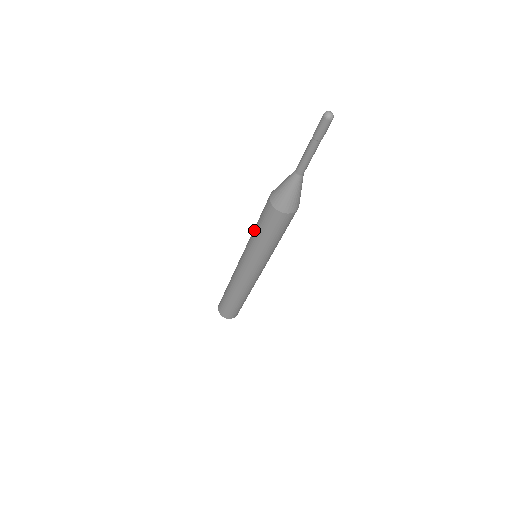
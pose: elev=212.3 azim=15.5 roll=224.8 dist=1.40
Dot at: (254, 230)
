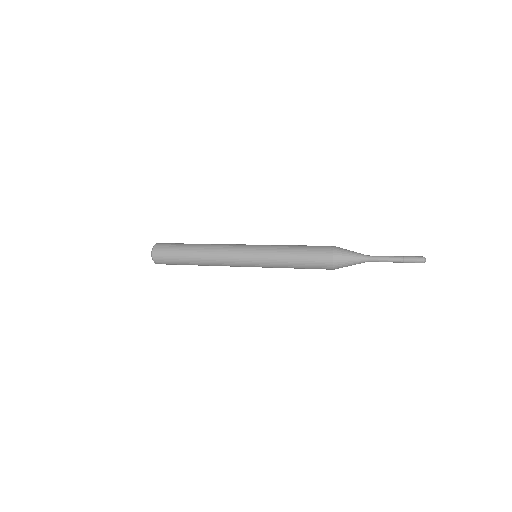
Dot at: (290, 250)
